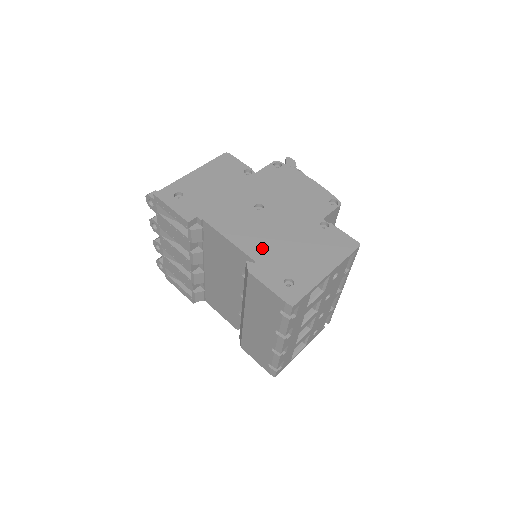
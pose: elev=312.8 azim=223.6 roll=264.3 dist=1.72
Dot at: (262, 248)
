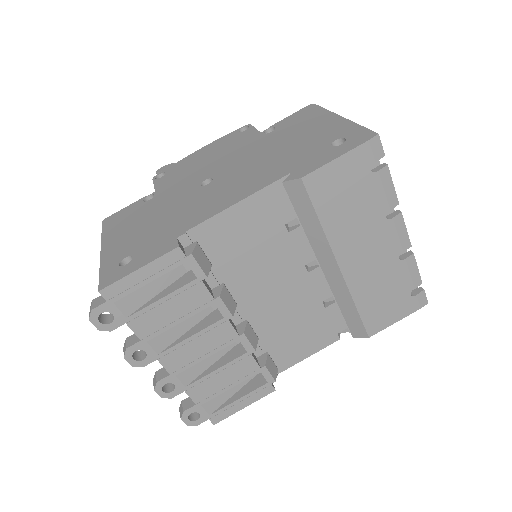
Dot at: (271, 171)
